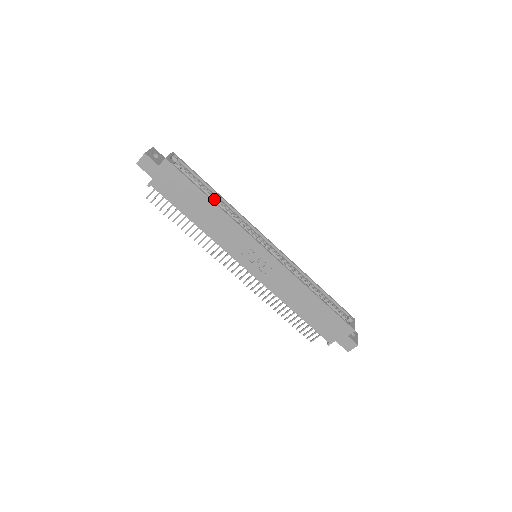
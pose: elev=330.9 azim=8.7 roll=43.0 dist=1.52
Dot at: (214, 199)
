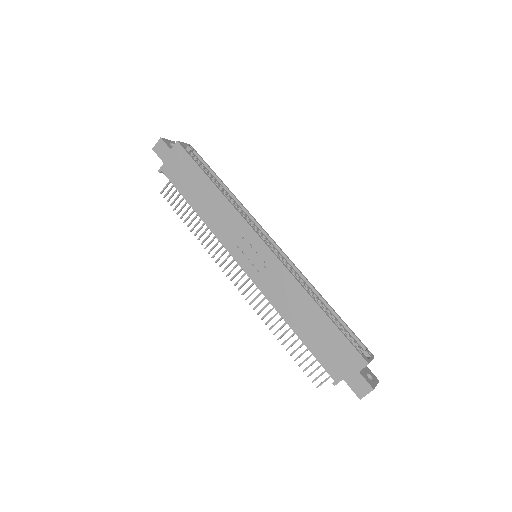
Dot at: (220, 189)
